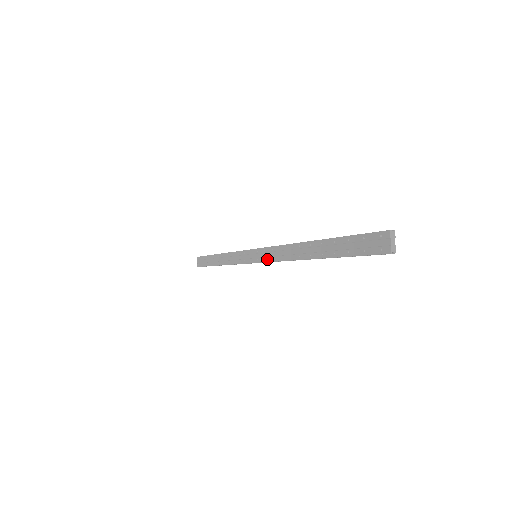
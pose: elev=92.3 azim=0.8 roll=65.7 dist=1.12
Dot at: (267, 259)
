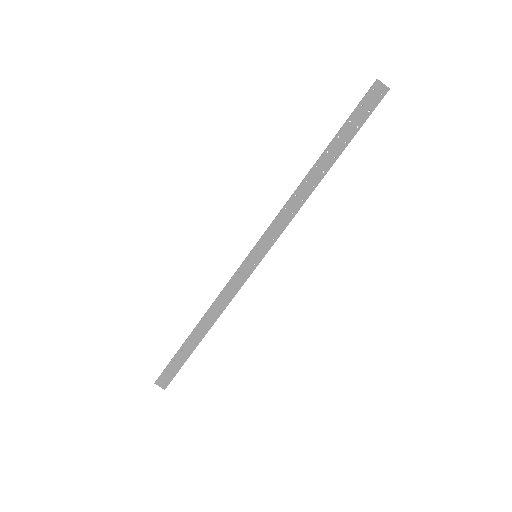
Dot at: (276, 236)
